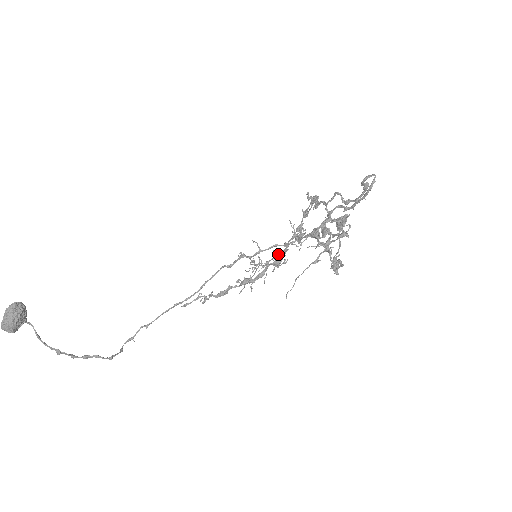
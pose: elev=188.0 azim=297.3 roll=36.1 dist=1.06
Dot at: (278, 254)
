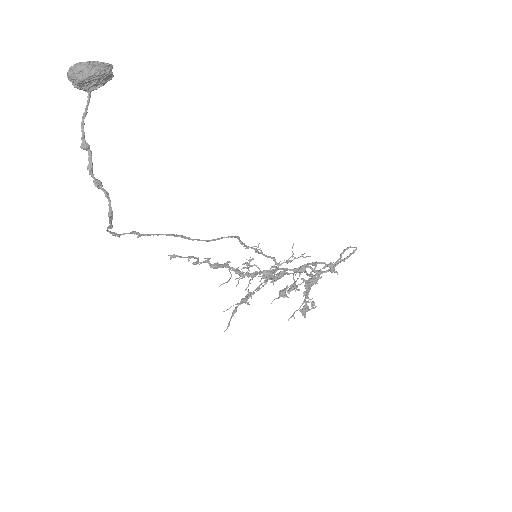
Dot at: occluded
